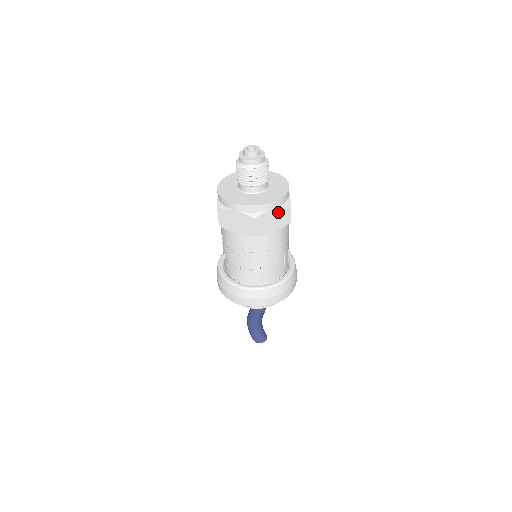
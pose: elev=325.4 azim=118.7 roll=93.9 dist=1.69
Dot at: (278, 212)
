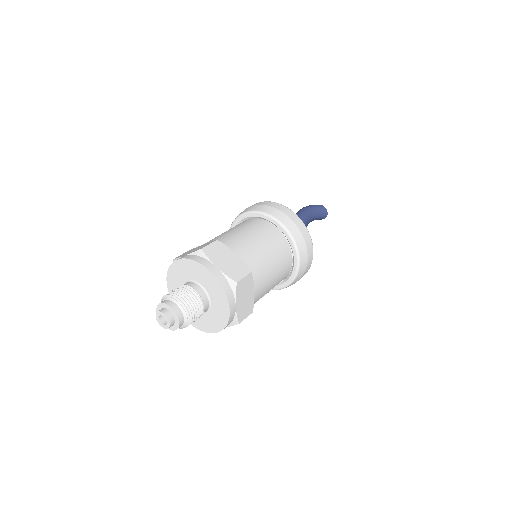
Dot at: occluded
